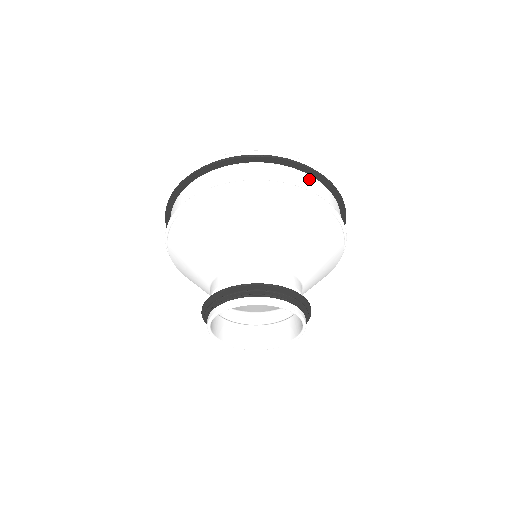
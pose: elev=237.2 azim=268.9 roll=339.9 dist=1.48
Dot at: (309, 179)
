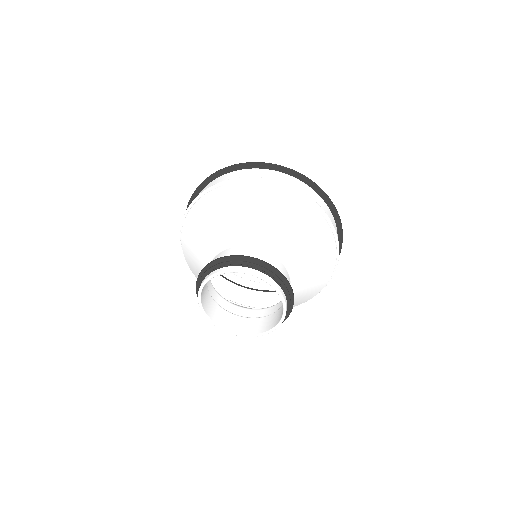
Dot at: (324, 203)
